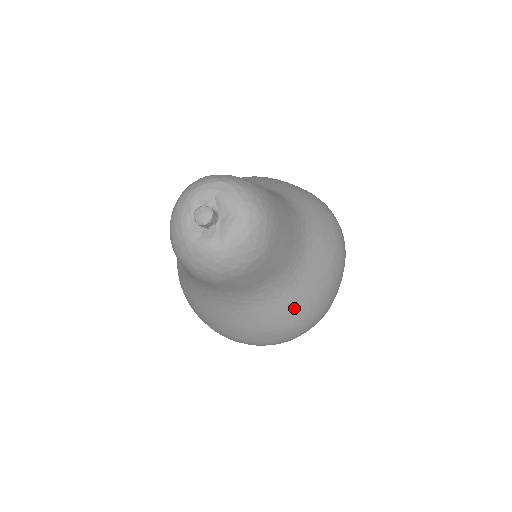
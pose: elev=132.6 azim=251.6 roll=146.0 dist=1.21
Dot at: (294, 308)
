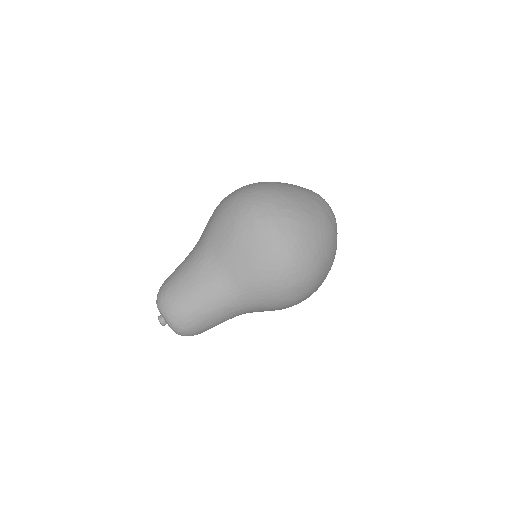
Dot at: occluded
